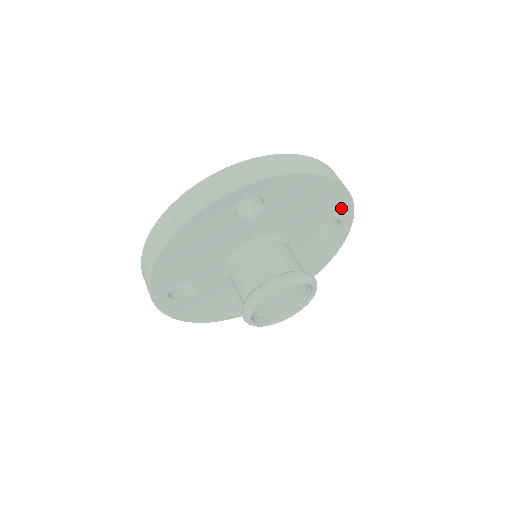
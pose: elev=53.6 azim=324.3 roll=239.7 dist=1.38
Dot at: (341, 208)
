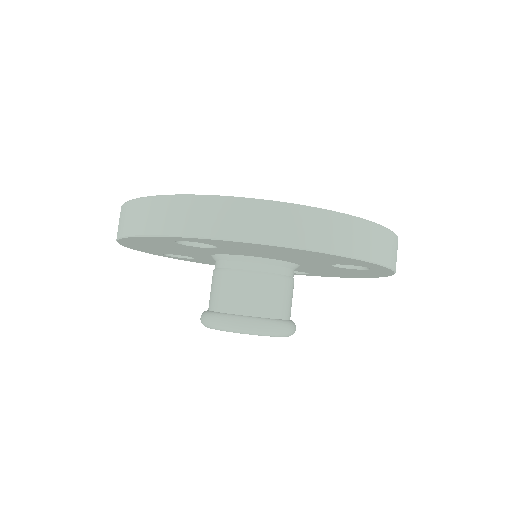
Dot at: (357, 263)
